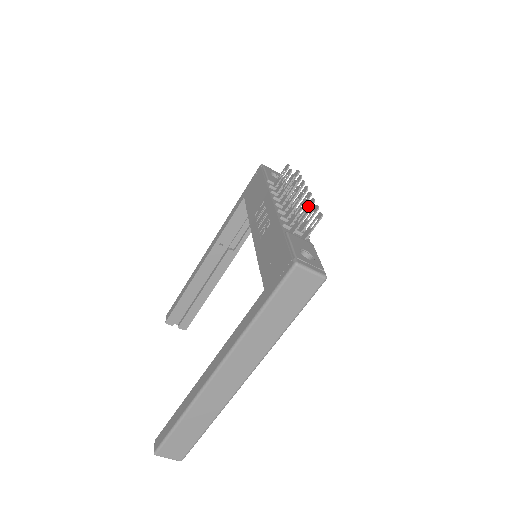
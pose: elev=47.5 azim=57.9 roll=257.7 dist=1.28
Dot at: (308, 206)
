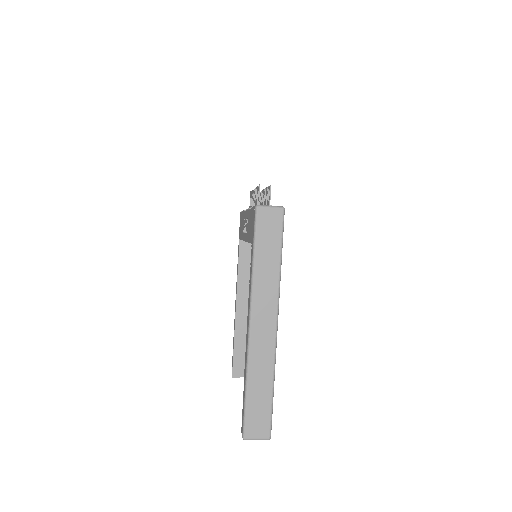
Dot at: occluded
